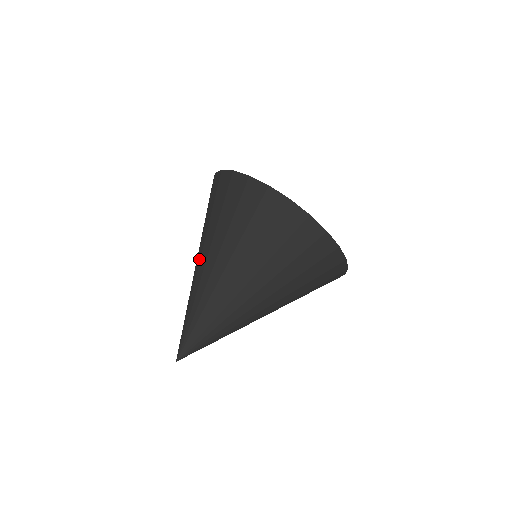
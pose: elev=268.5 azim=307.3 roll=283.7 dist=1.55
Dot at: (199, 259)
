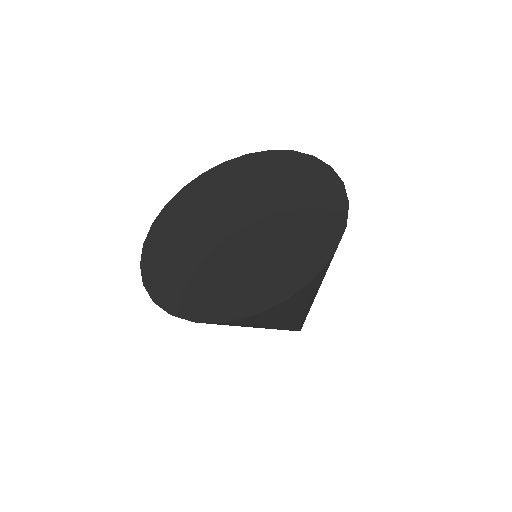
Dot at: occluded
